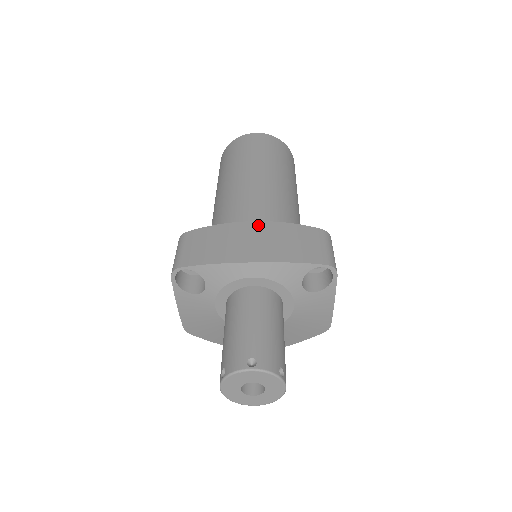
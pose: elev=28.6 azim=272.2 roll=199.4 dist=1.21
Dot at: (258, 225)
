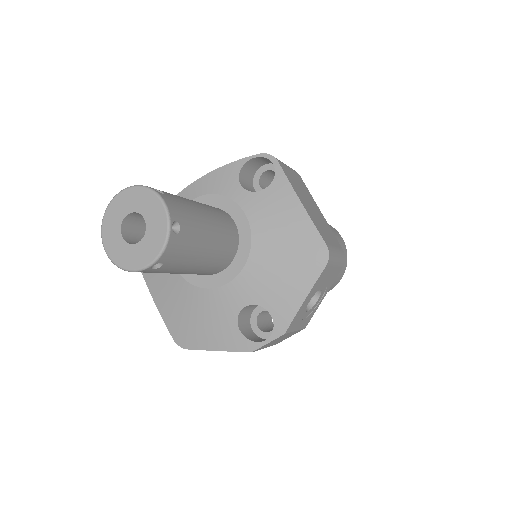
Dot at: occluded
